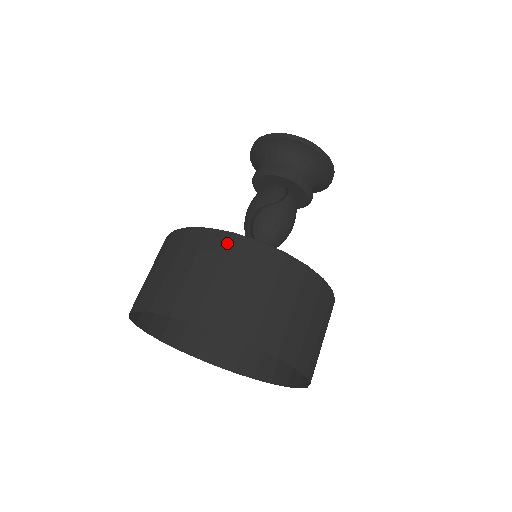
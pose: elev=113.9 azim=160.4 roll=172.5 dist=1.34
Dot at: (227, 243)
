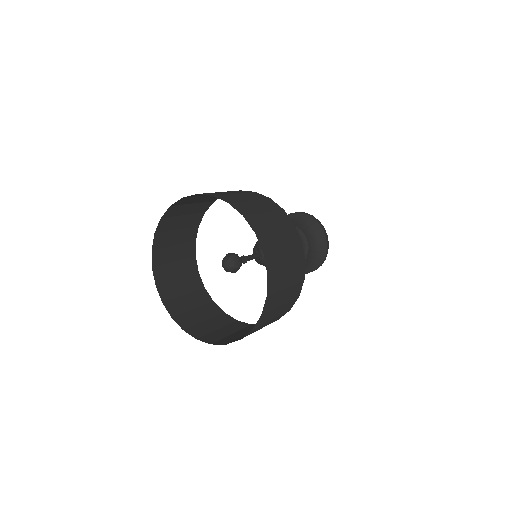
Dot at: occluded
